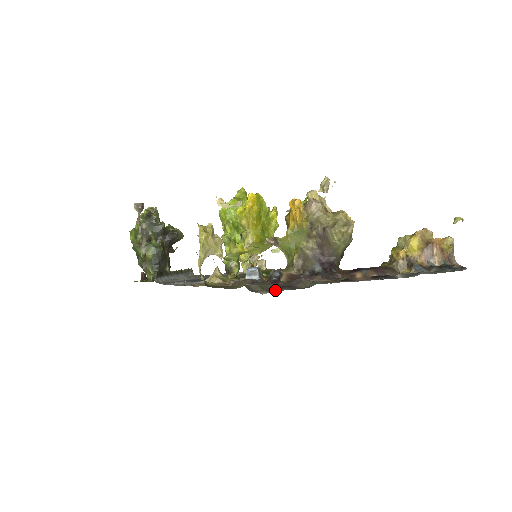
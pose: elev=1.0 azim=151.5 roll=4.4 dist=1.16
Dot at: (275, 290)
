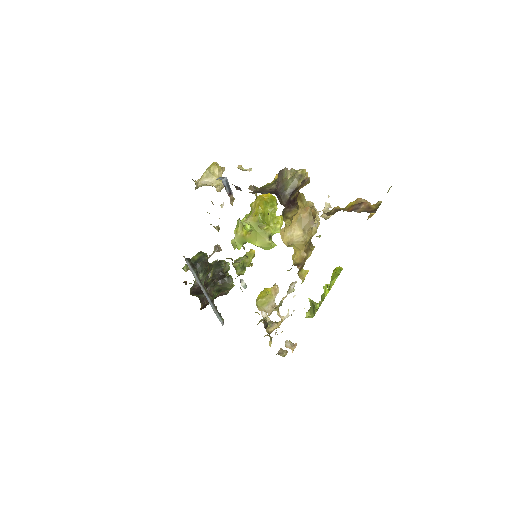
Dot at: occluded
